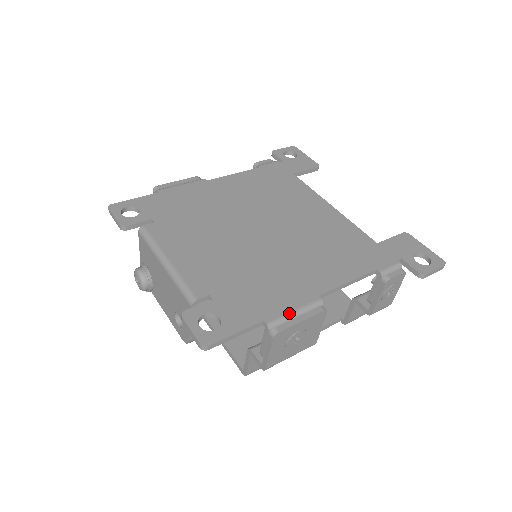
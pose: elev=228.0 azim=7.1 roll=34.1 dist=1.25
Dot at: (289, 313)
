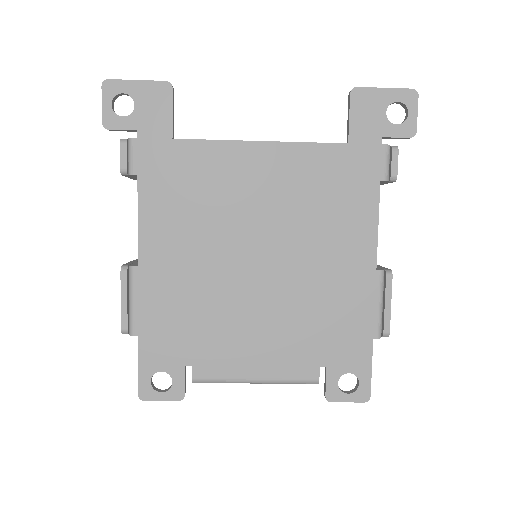
Dot at: (379, 312)
